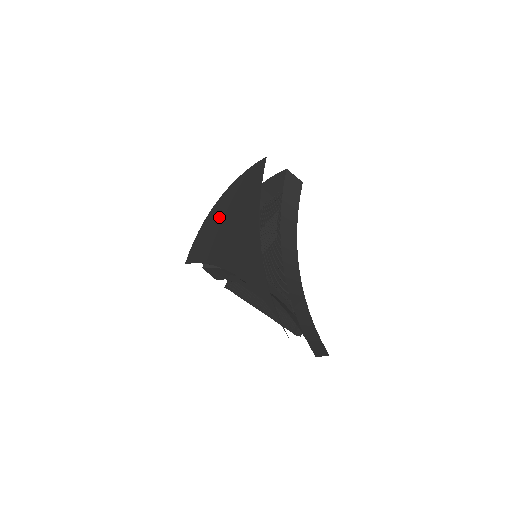
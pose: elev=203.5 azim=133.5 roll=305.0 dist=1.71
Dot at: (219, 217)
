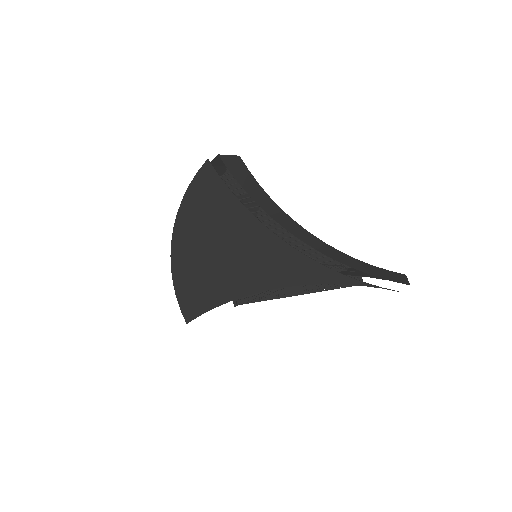
Dot at: (194, 254)
